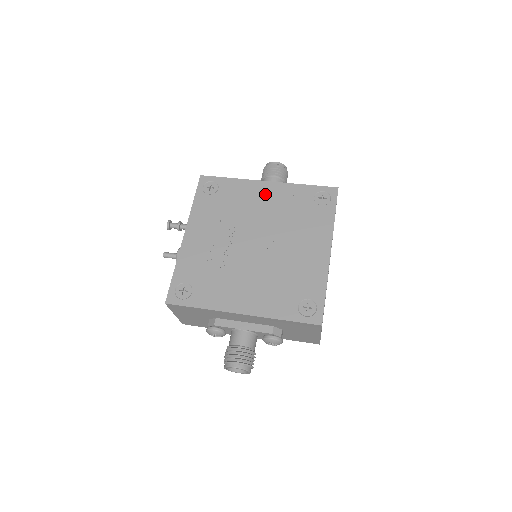
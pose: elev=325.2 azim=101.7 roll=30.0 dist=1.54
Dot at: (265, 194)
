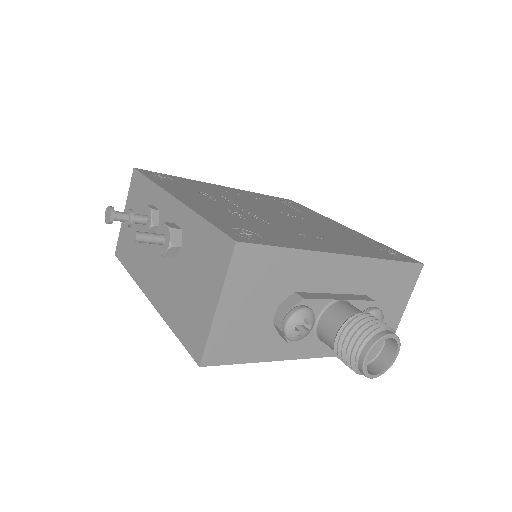
Dot at: (232, 191)
